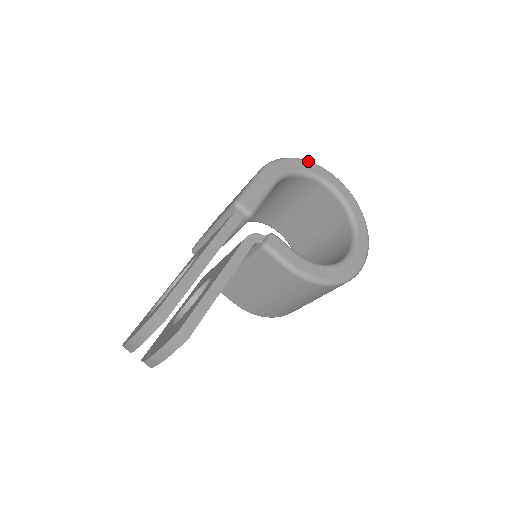
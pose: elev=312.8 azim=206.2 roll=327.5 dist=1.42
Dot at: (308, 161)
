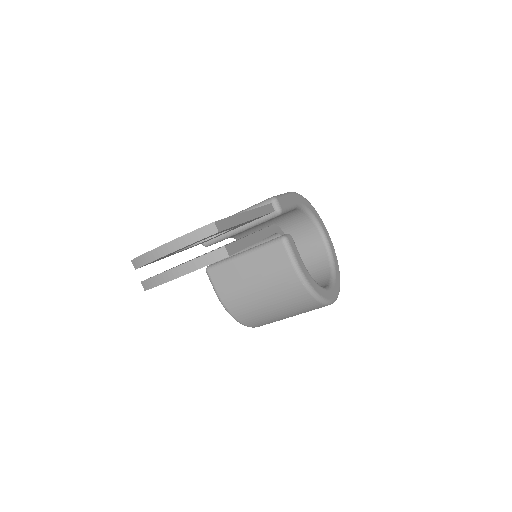
Dot at: occluded
